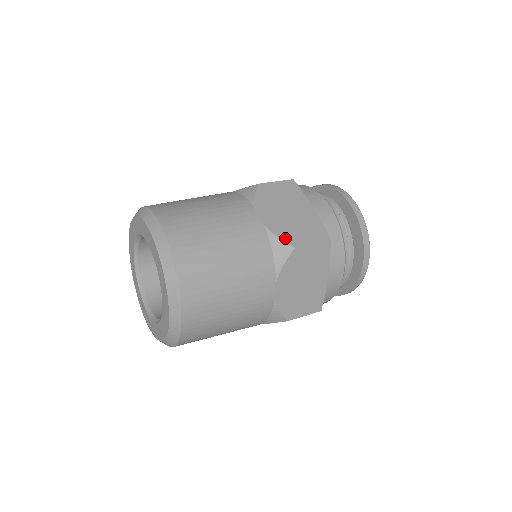
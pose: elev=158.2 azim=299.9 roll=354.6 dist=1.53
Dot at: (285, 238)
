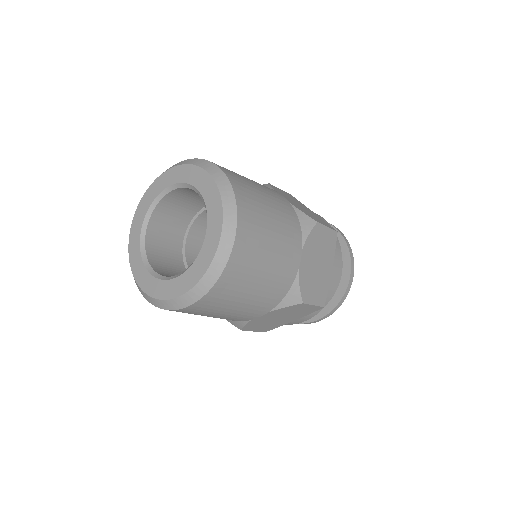
Dot at: occluded
